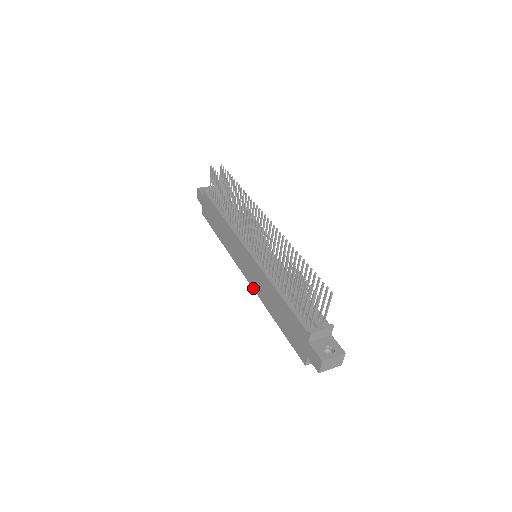
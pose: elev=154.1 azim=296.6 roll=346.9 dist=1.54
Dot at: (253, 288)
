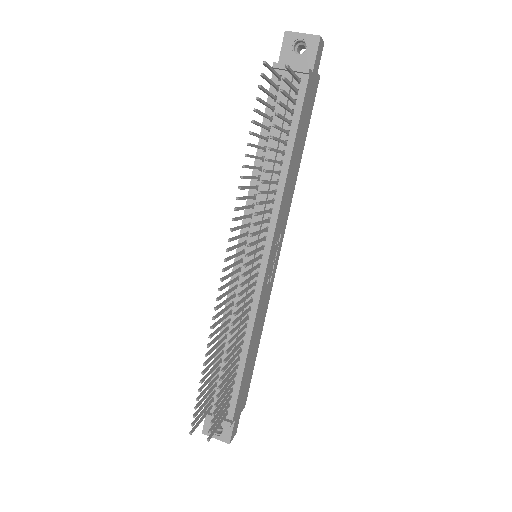
Dot at: occluded
